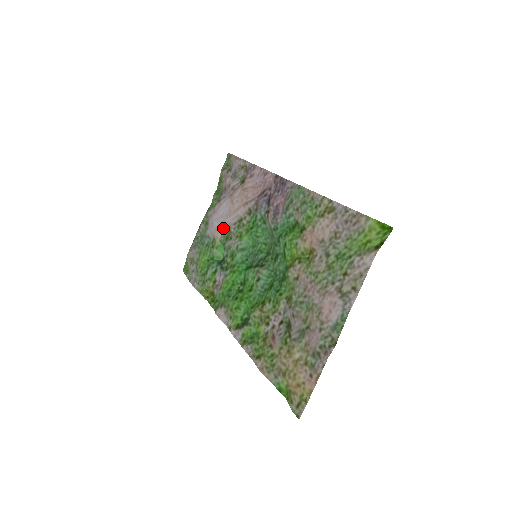
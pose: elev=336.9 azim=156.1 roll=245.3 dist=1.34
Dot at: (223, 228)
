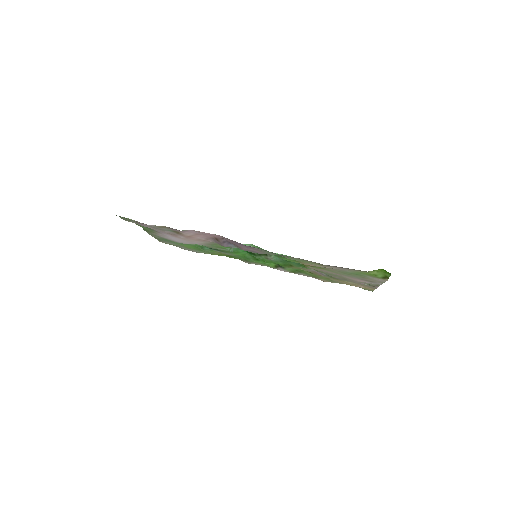
Dot at: occluded
